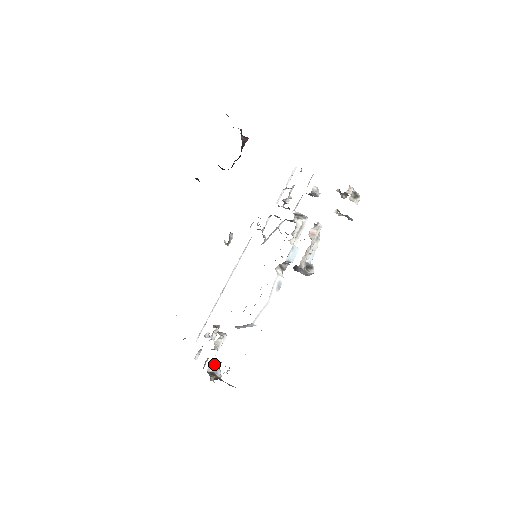
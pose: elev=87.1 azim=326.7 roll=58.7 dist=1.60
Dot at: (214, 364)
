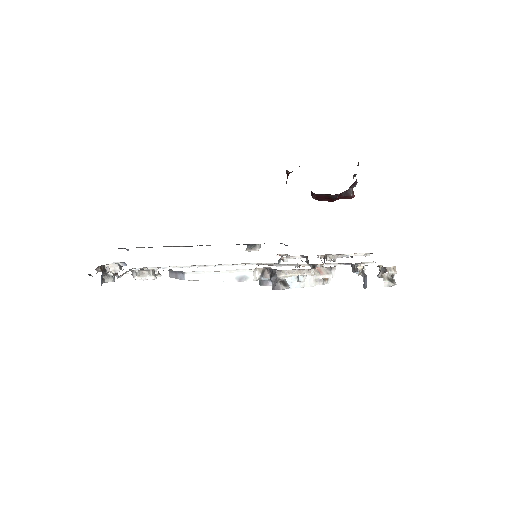
Dot at: (117, 270)
